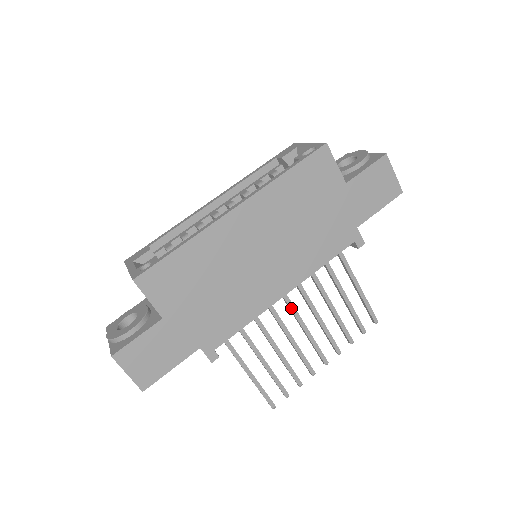
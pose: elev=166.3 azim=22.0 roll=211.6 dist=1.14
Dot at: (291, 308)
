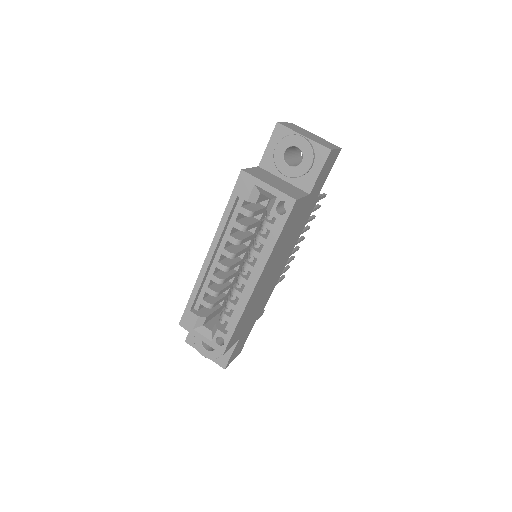
Dot at: occluded
